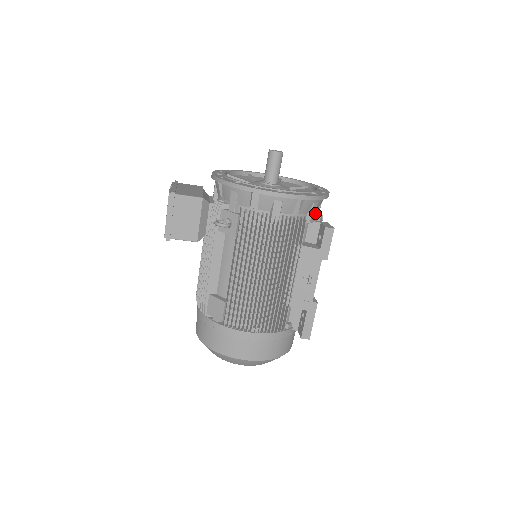
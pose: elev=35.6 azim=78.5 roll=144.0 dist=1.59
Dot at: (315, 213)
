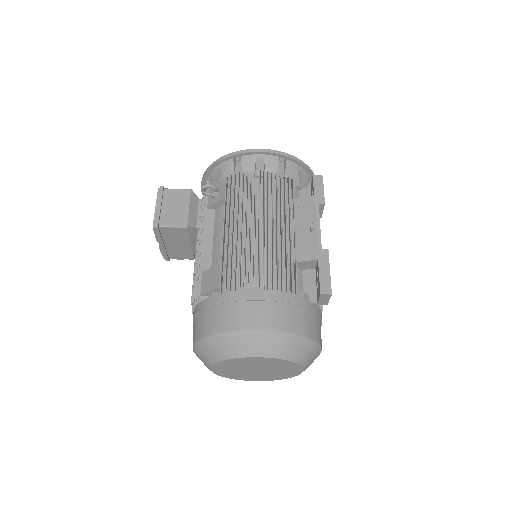
Dot at: (303, 181)
